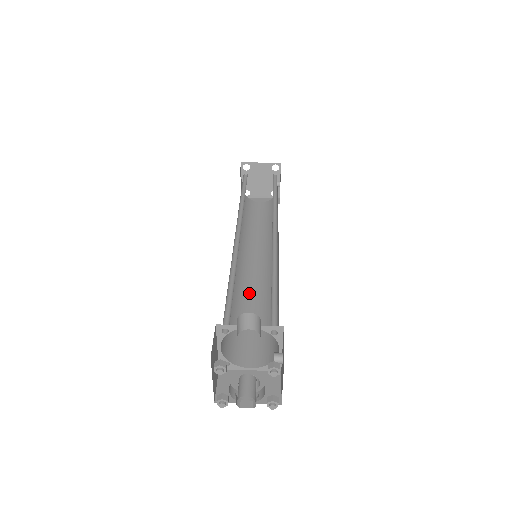
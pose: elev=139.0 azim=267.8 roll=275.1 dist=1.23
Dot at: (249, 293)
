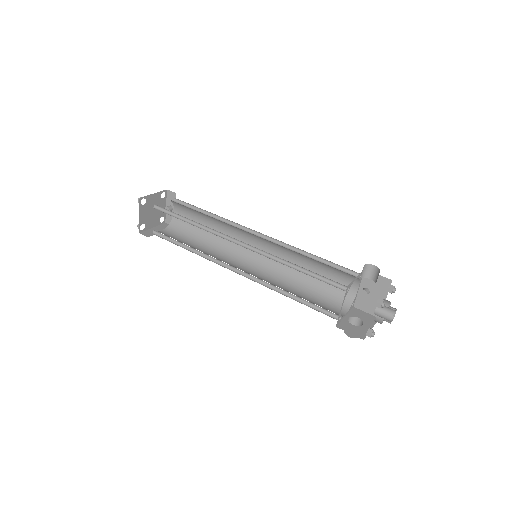
Dot at: (273, 283)
